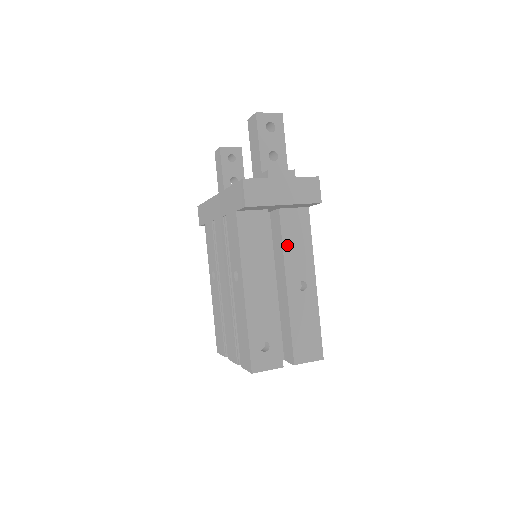
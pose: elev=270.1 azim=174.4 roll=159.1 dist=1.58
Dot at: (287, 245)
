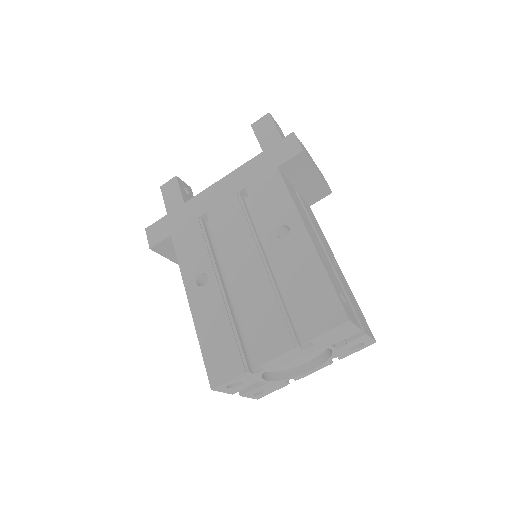
Dot at: (313, 222)
